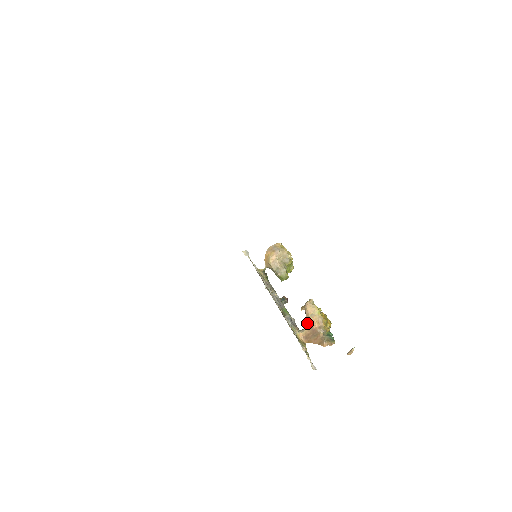
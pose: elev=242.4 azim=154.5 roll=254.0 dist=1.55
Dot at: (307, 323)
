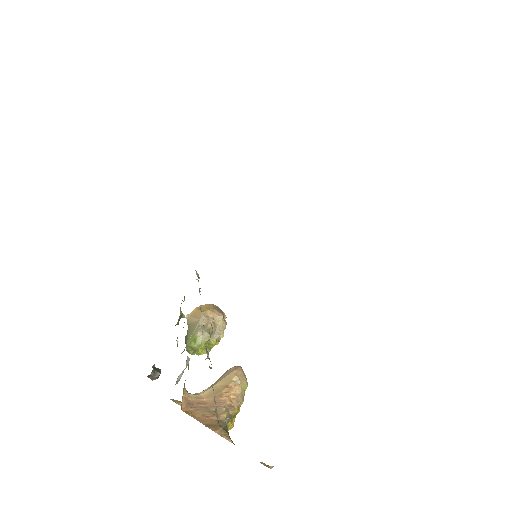
Dot at: (214, 387)
